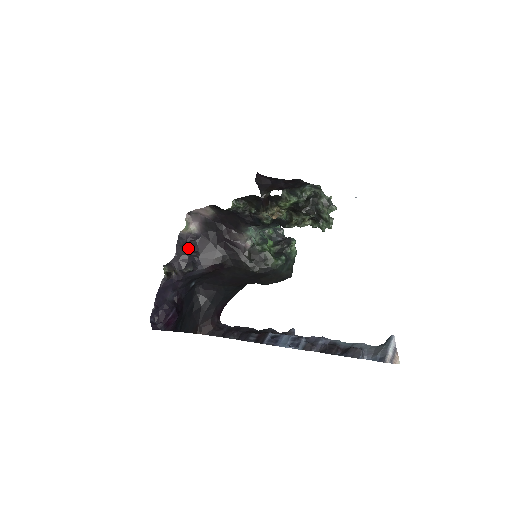
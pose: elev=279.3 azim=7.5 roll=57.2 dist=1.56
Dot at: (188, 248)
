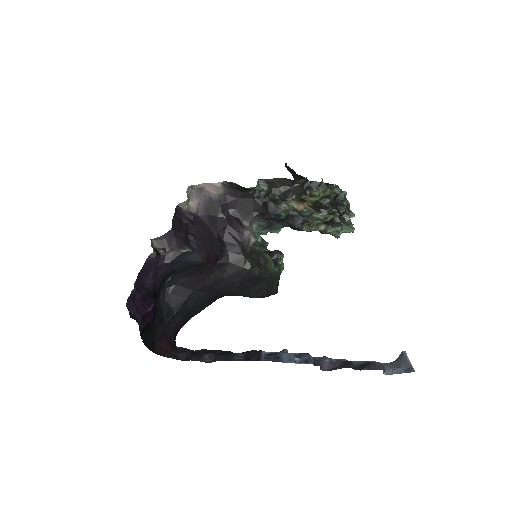
Dot at: (184, 226)
